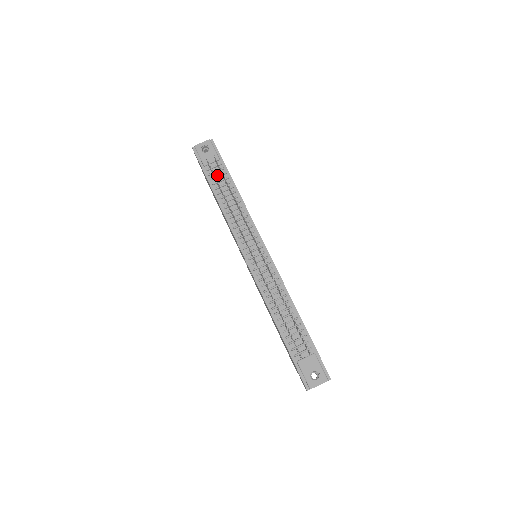
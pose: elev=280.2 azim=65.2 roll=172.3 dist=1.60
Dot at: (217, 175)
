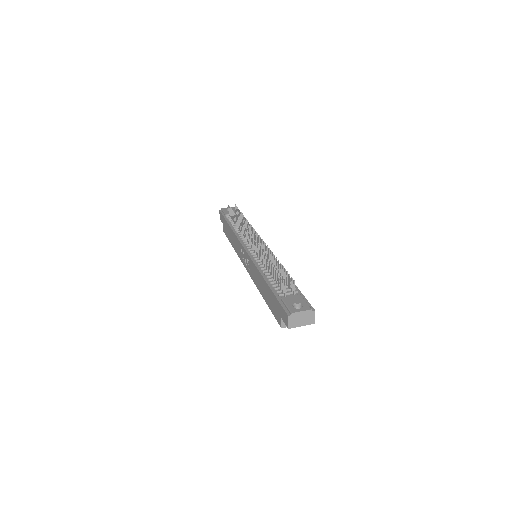
Dot at: occluded
